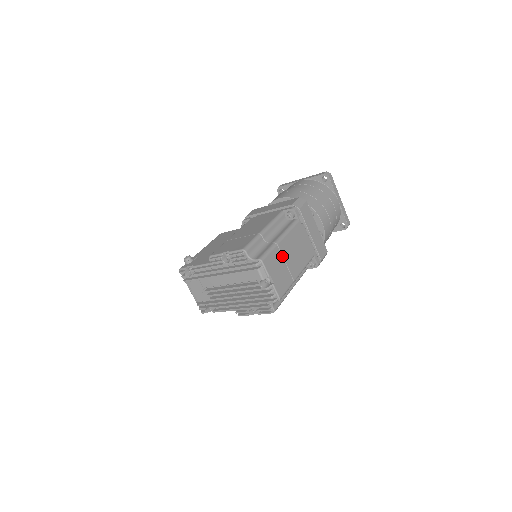
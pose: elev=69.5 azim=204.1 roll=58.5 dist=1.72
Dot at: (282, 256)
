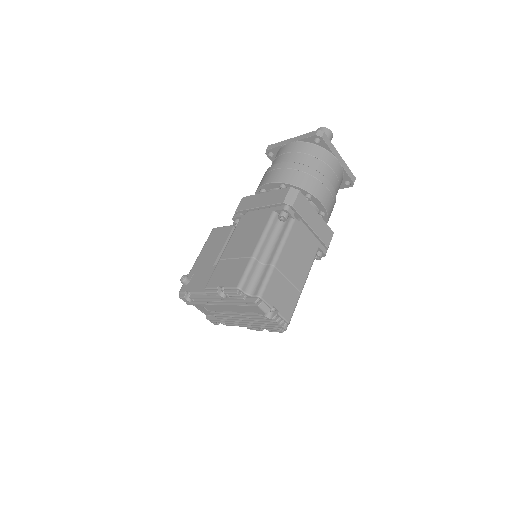
Dot at: (282, 275)
